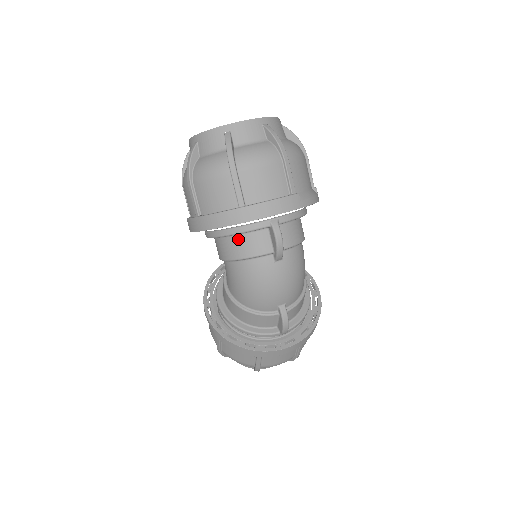
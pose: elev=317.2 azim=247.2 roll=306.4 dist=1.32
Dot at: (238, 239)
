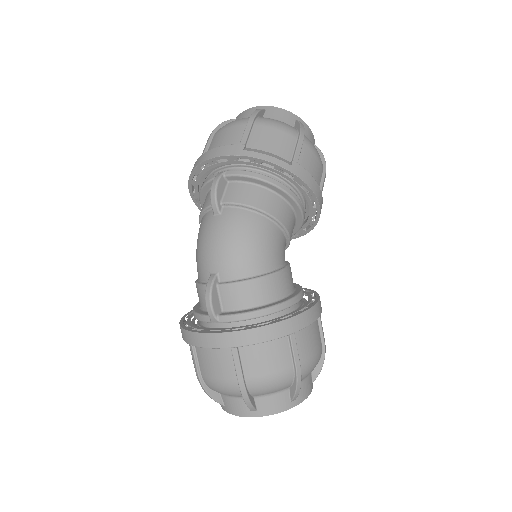
Dot at: occluded
